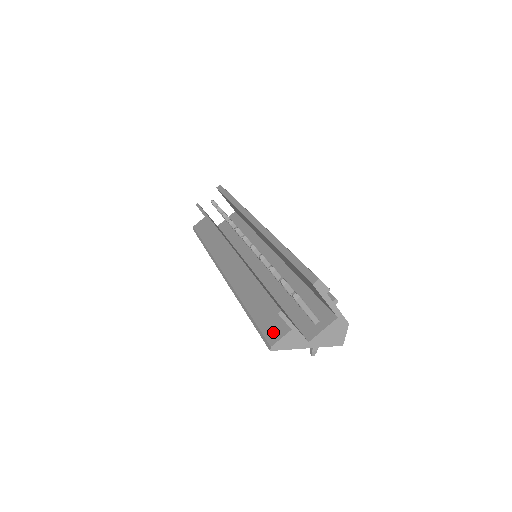
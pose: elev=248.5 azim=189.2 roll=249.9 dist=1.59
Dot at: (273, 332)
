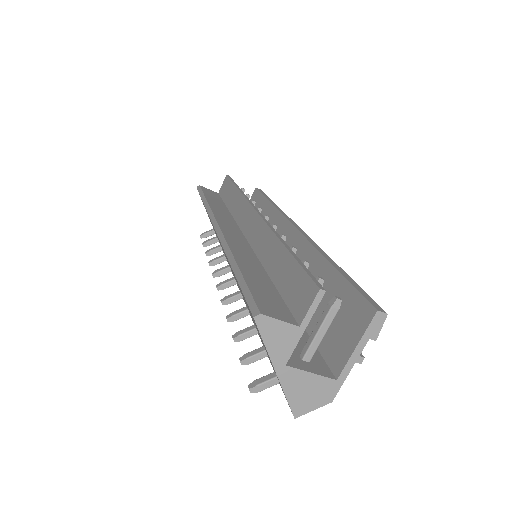
Dot at: (270, 307)
